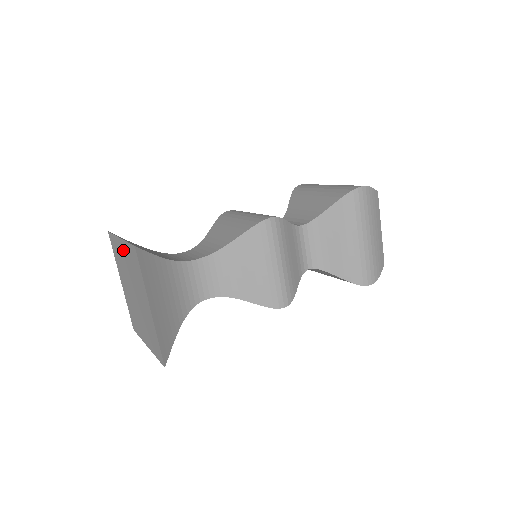
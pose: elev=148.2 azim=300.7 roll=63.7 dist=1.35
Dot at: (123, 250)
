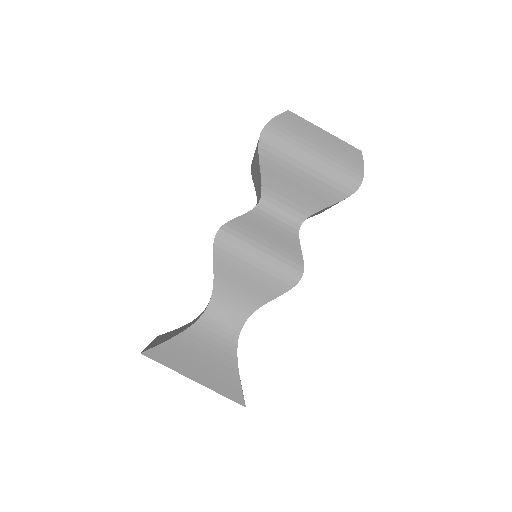
Dot at: occluded
